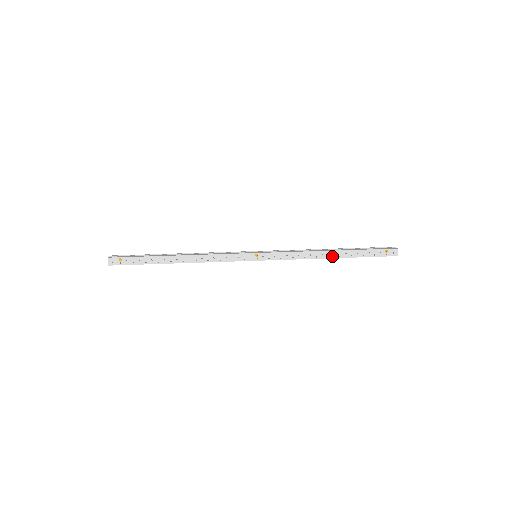
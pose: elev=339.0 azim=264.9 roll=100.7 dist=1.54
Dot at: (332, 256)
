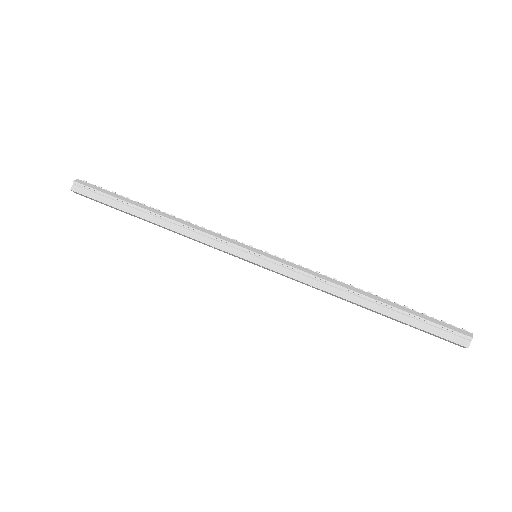
Dot at: (361, 306)
